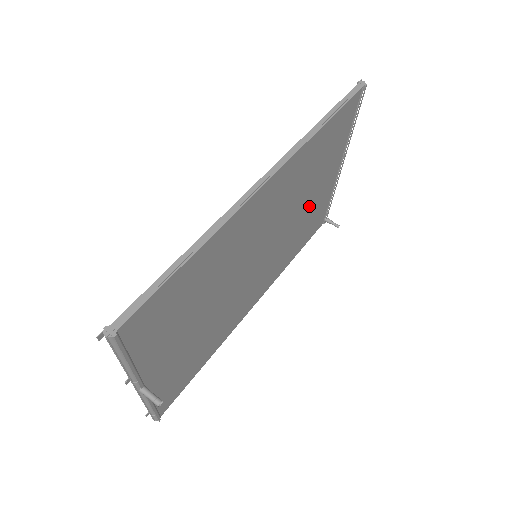
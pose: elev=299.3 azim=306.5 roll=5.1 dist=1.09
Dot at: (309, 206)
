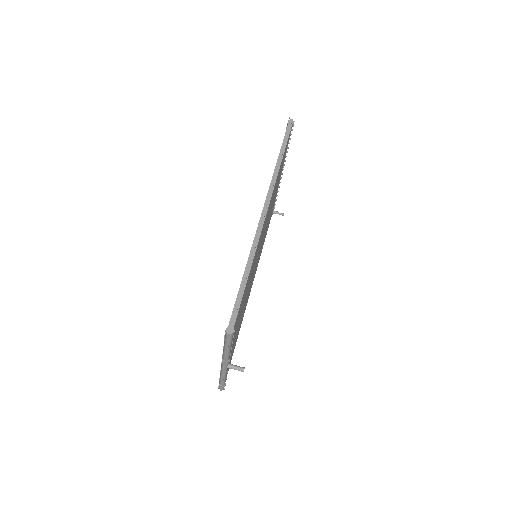
Dot at: (271, 209)
